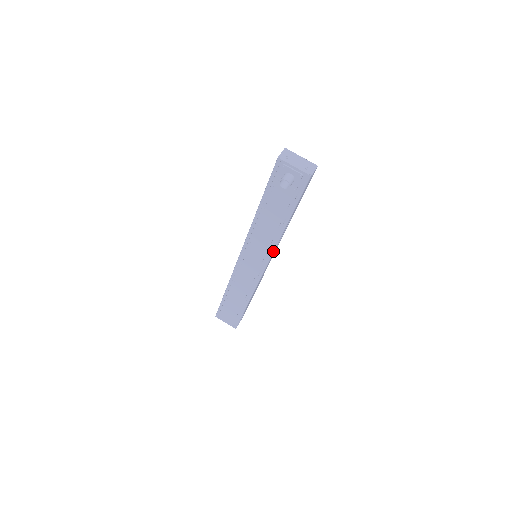
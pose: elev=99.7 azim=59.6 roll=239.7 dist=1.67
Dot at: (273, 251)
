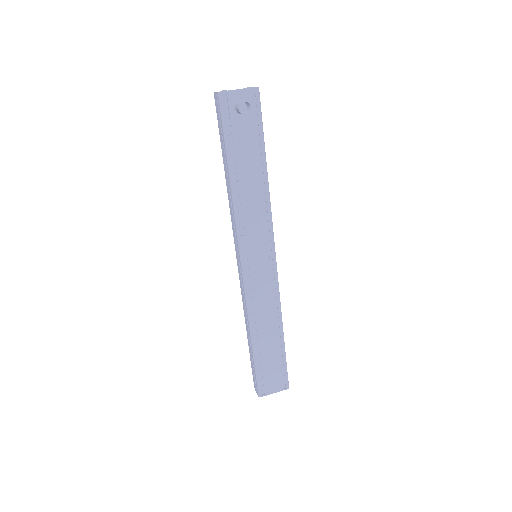
Dot at: (271, 222)
